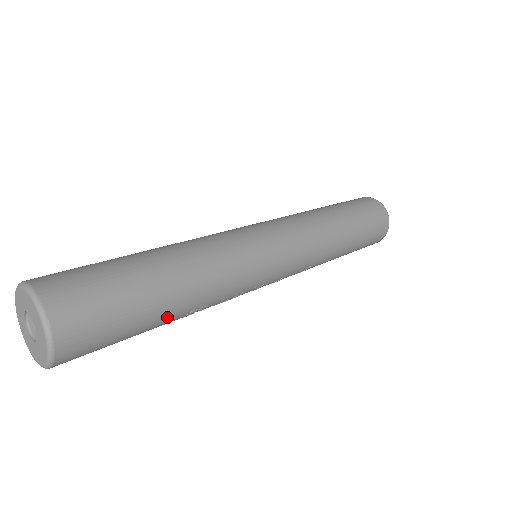
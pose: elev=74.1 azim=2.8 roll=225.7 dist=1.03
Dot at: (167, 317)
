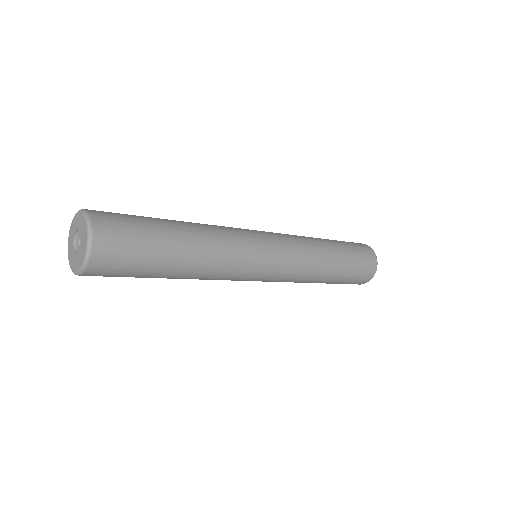
Dot at: occluded
